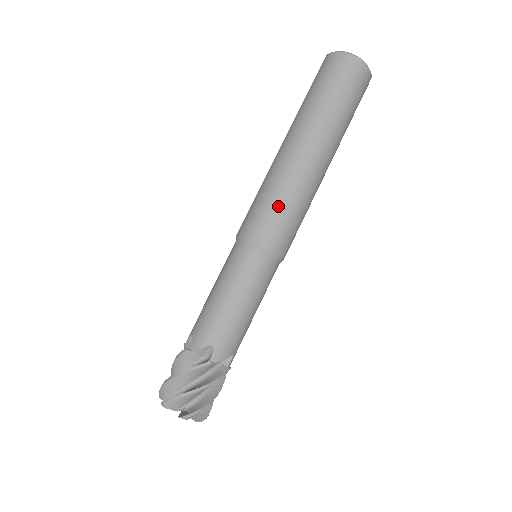
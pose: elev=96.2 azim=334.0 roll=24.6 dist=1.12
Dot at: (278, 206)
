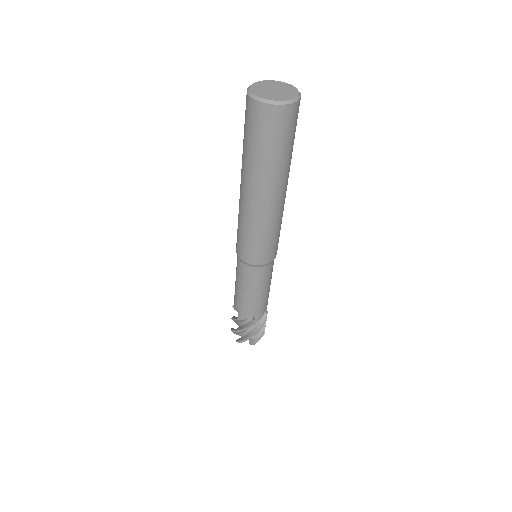
Dot at: (241, 233)
